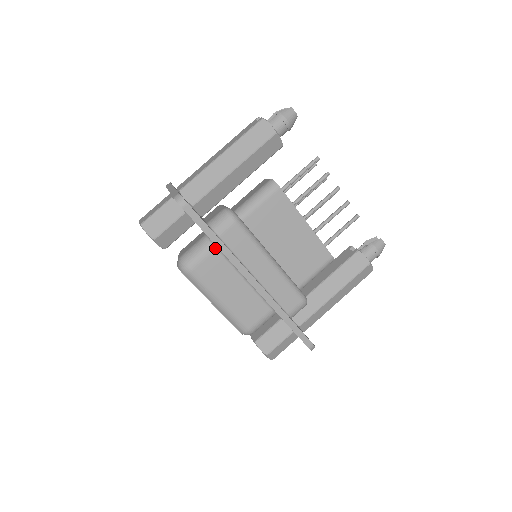
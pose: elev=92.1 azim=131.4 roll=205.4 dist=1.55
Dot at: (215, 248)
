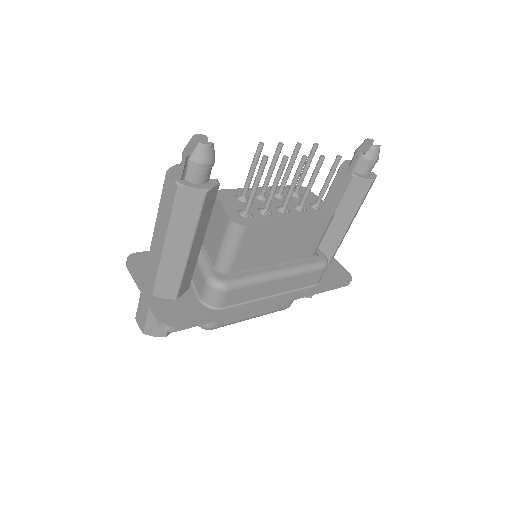
Dot at: occluded
